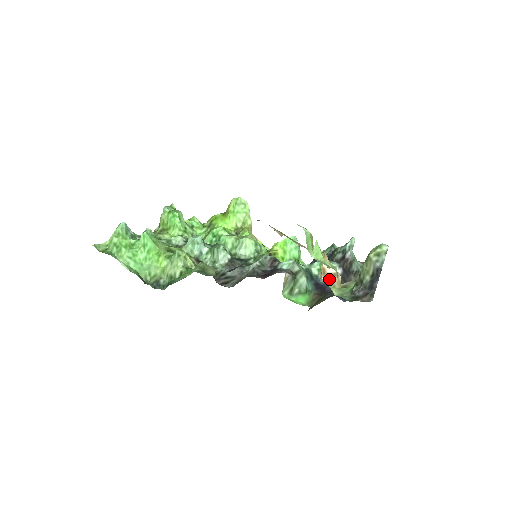
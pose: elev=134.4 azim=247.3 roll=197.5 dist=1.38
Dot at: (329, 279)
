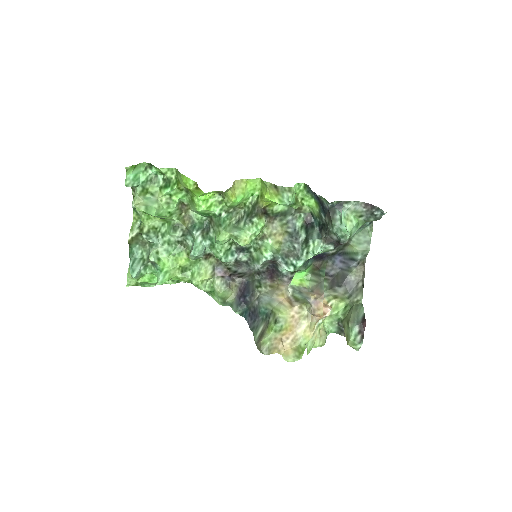
Dot at: occluded
